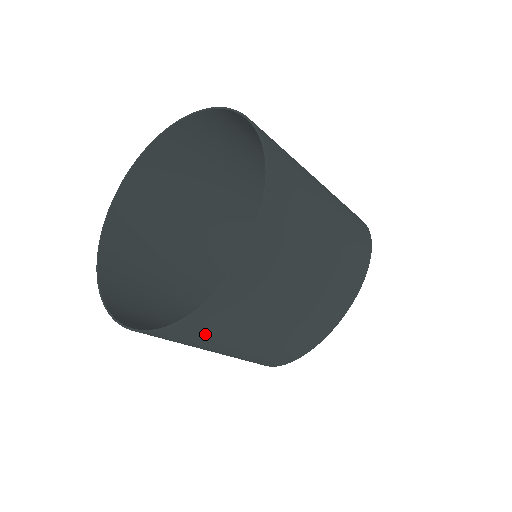
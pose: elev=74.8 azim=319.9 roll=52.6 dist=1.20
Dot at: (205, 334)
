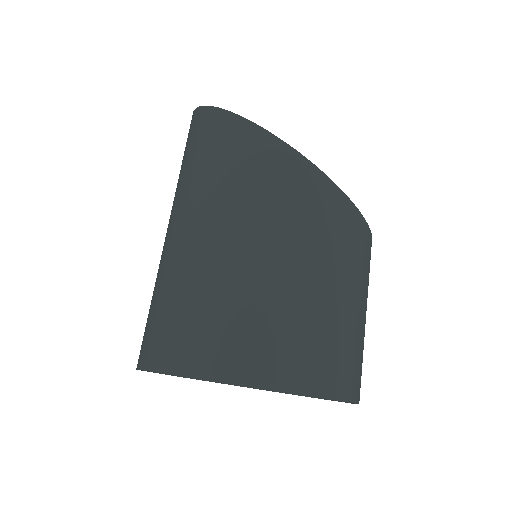
Dot at: occluded
